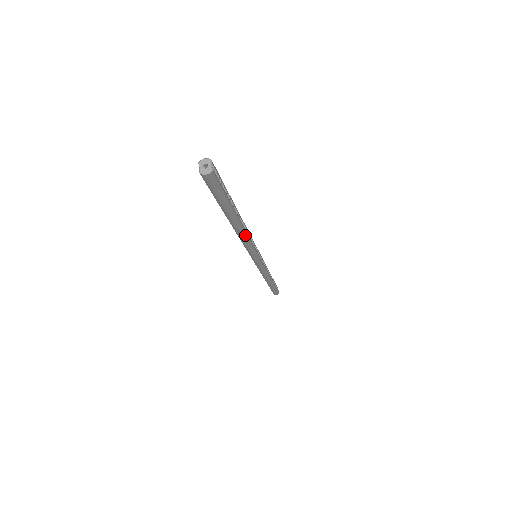
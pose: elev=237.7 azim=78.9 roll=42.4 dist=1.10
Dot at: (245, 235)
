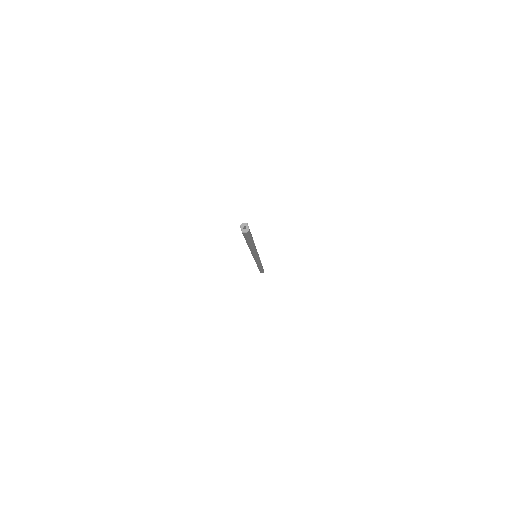
Dot at: (255, 250)
